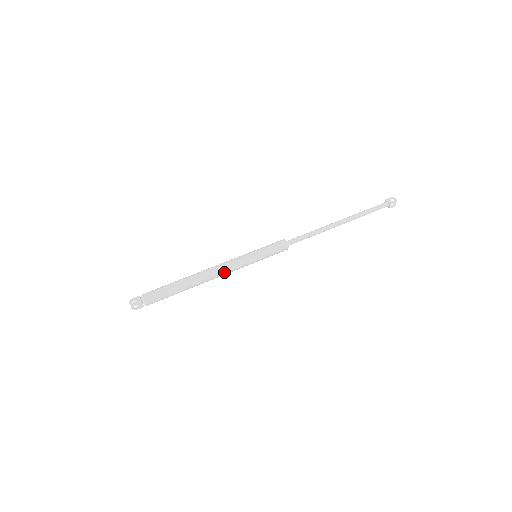
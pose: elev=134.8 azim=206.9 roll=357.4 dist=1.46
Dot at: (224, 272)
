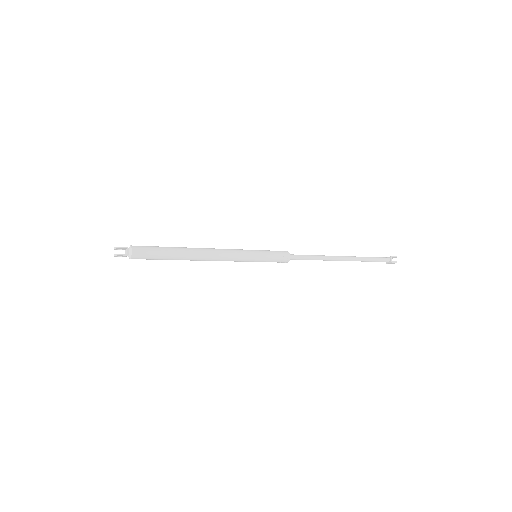
Dot at: (221, 253)
